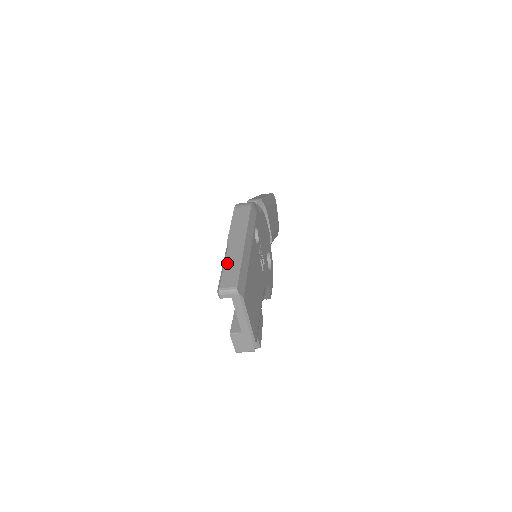
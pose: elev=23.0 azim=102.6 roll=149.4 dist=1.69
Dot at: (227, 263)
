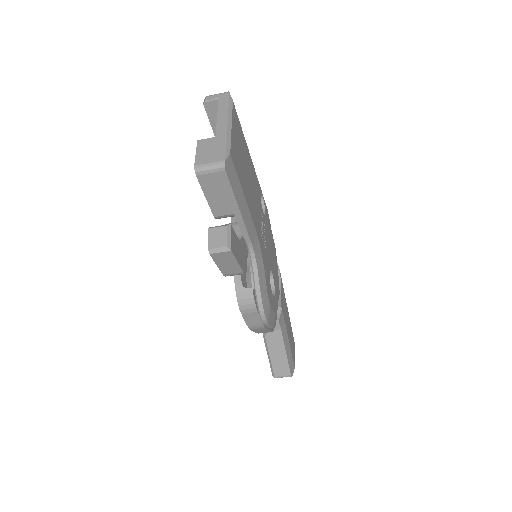
Dot at: occluded
